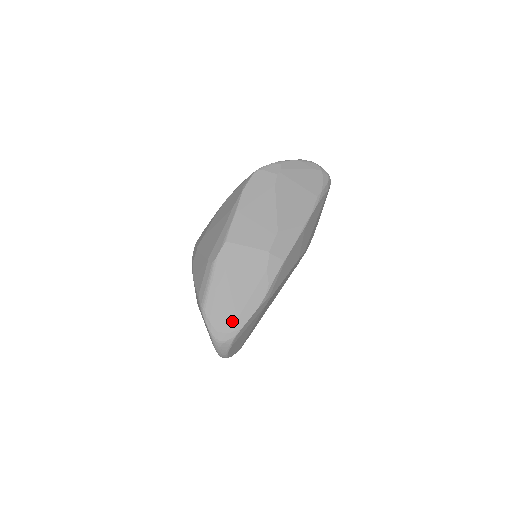
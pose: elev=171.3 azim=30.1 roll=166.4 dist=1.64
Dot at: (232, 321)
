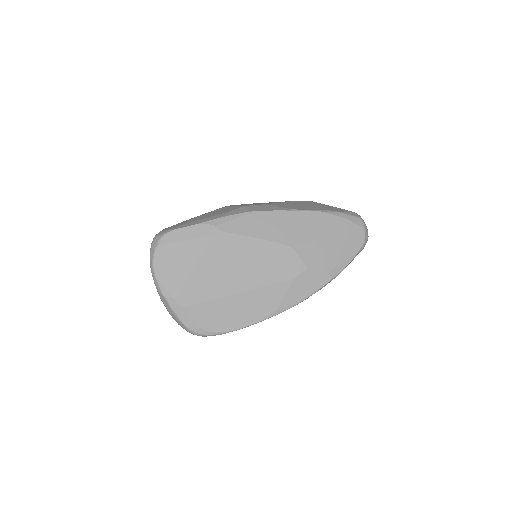
Dot at: (175, 227)
